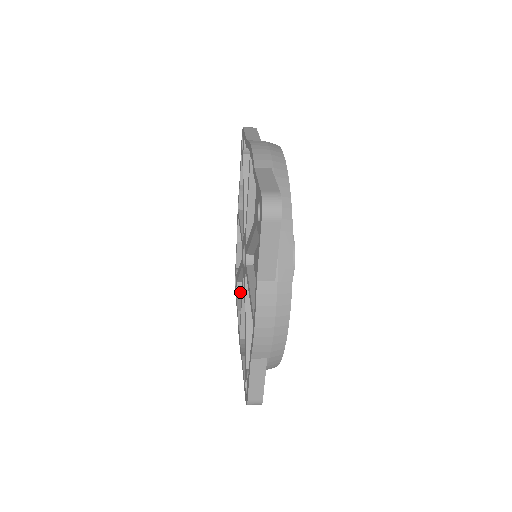
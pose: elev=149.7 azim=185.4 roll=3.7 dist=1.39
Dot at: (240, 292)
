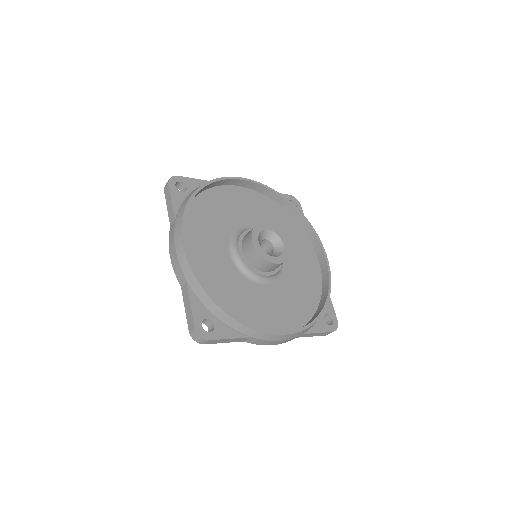
Dot at: occluded
